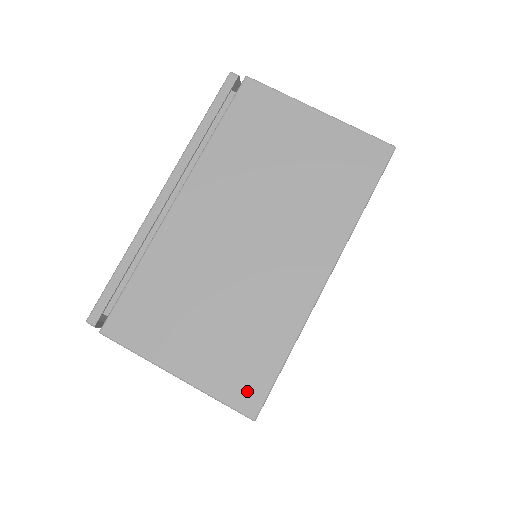
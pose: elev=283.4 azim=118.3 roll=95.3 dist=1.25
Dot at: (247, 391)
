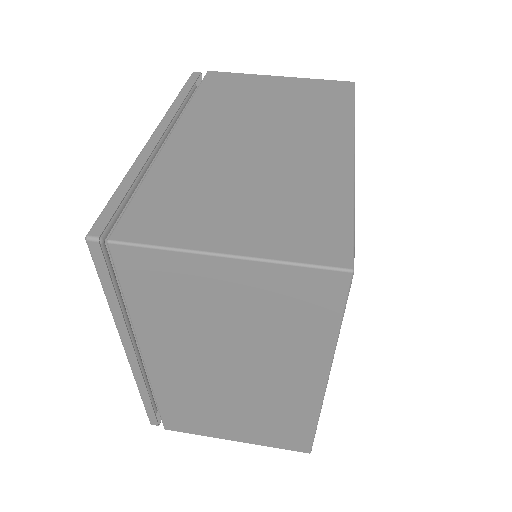
Dot at: (326, 246)
